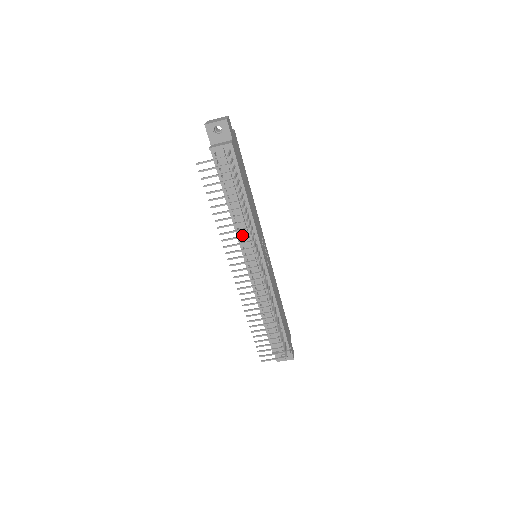
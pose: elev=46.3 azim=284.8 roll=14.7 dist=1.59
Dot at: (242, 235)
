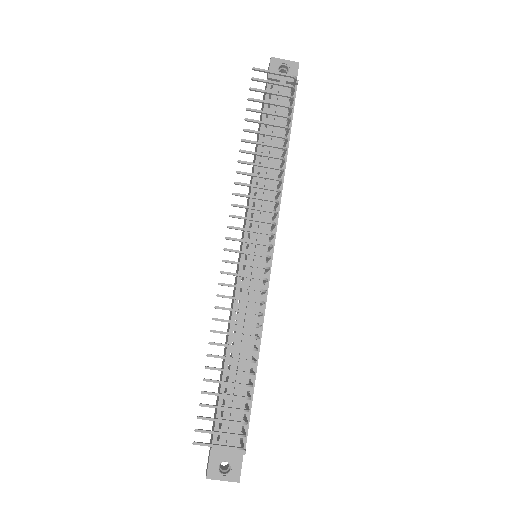
Dot at: (257, 205)
